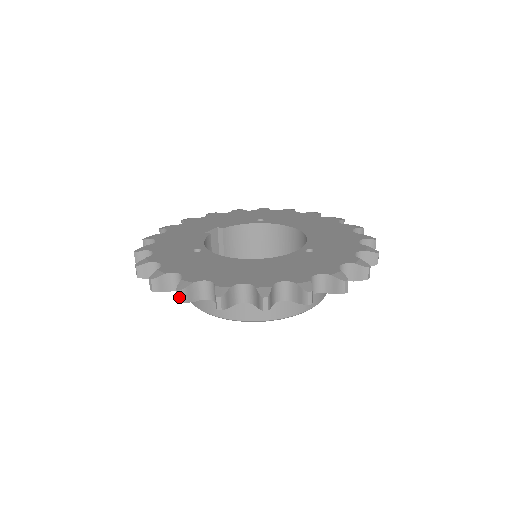
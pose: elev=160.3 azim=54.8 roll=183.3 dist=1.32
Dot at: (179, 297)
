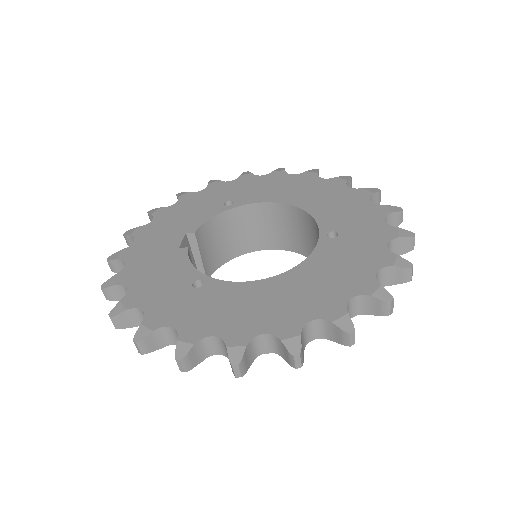
Dot at: (237, 372)
